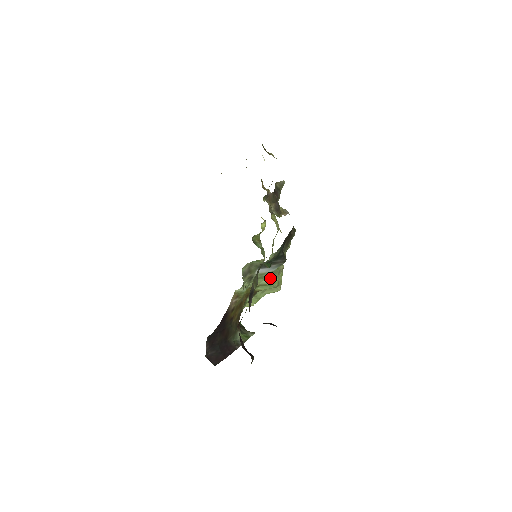
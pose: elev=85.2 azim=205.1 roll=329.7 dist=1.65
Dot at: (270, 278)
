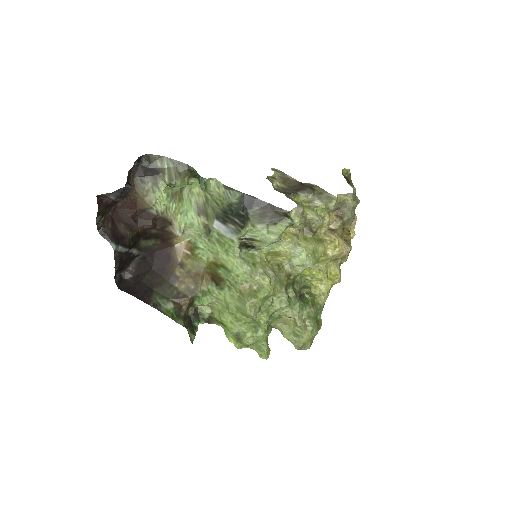
Dot at: (231, 256)
